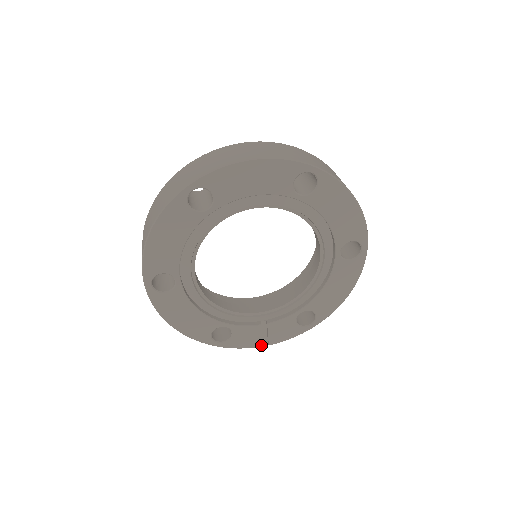
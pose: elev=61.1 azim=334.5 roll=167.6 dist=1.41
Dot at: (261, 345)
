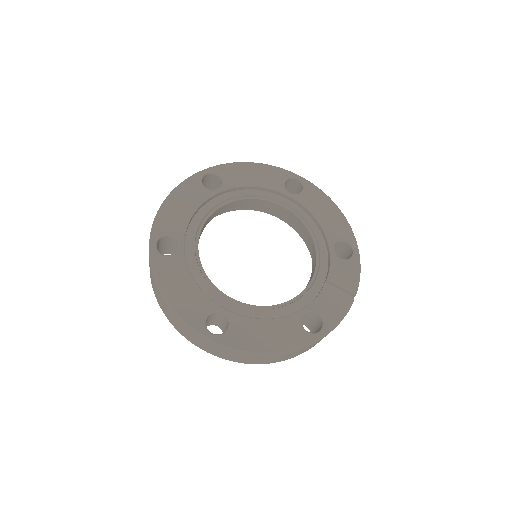
Dot at: (350, 301)
